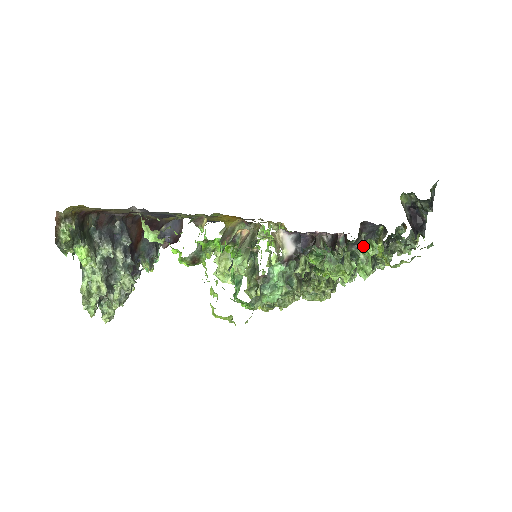
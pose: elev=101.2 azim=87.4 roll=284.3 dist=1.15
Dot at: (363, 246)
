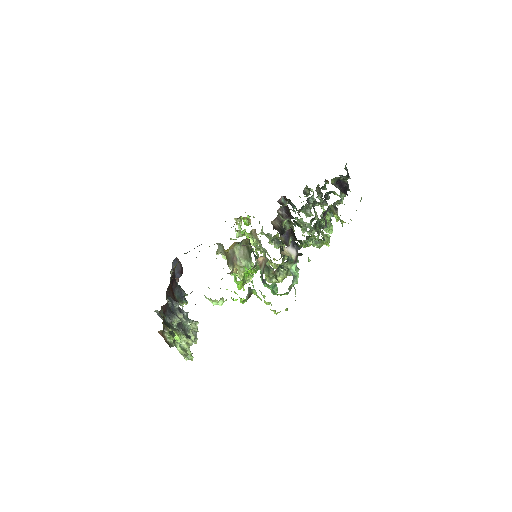
Dot at: occluded
